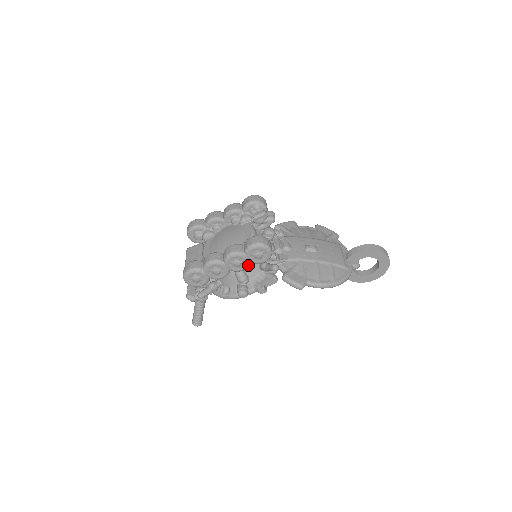
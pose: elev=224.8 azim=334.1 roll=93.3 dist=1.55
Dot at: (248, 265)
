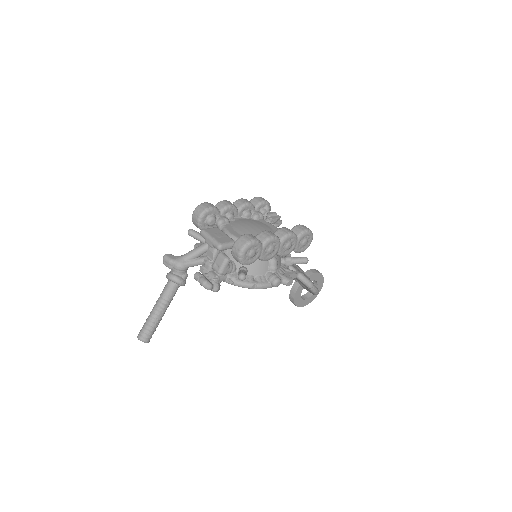
Dot at: occluded
